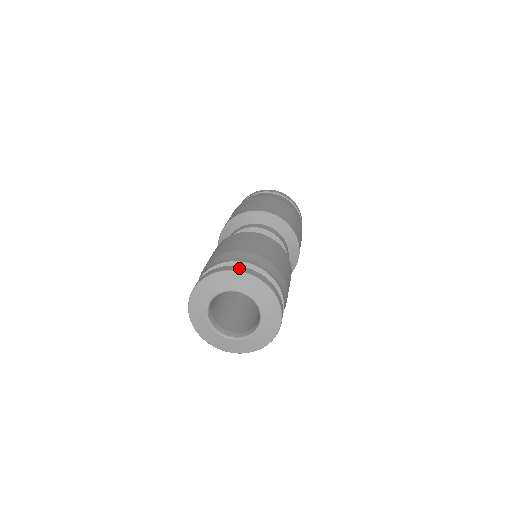
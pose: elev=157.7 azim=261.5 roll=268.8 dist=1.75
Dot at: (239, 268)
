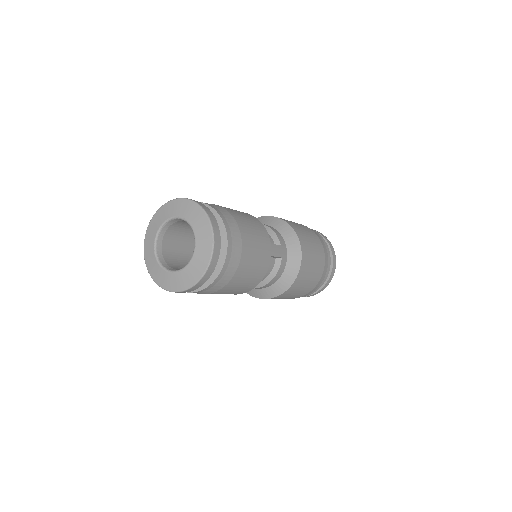
Dot at: occluded
